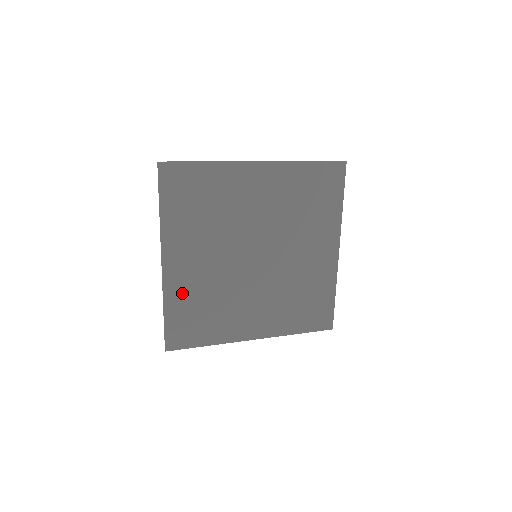
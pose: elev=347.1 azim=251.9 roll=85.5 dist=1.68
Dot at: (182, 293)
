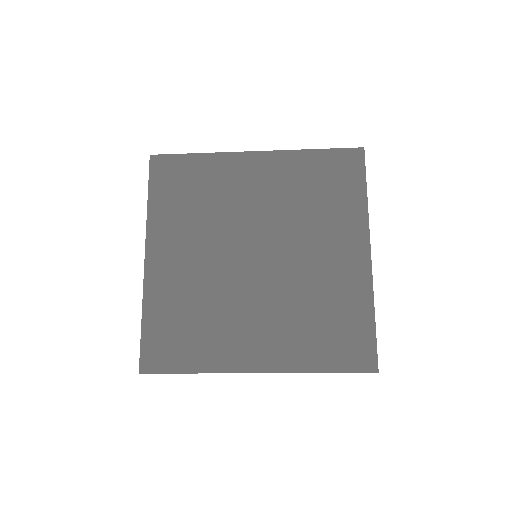
Dot at: (165, 296)
